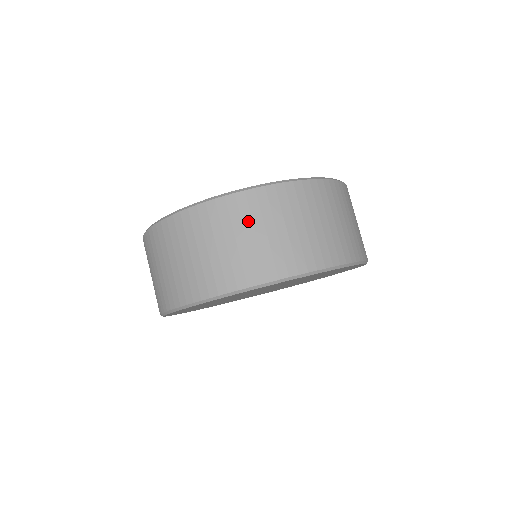
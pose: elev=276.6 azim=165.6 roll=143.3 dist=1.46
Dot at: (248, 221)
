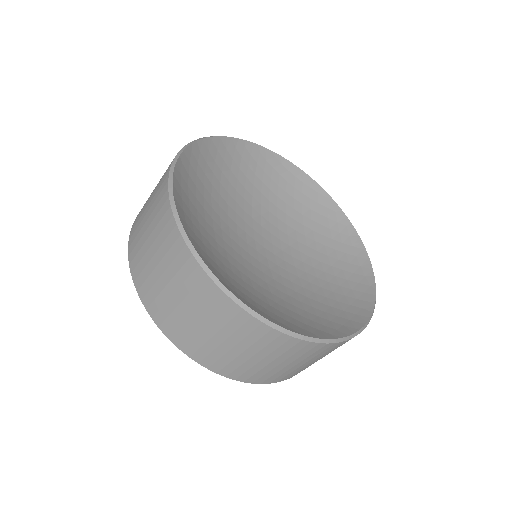
Dot at: occluded
